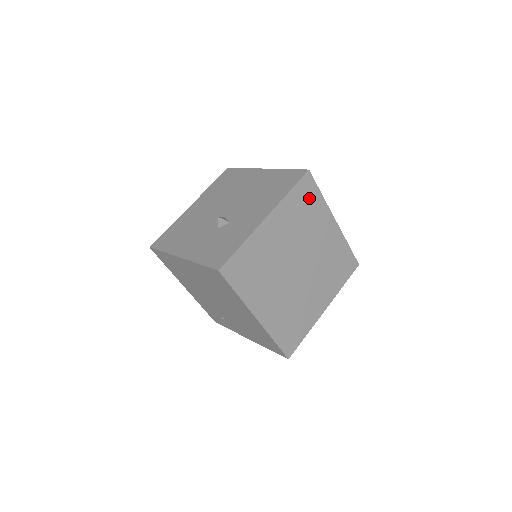
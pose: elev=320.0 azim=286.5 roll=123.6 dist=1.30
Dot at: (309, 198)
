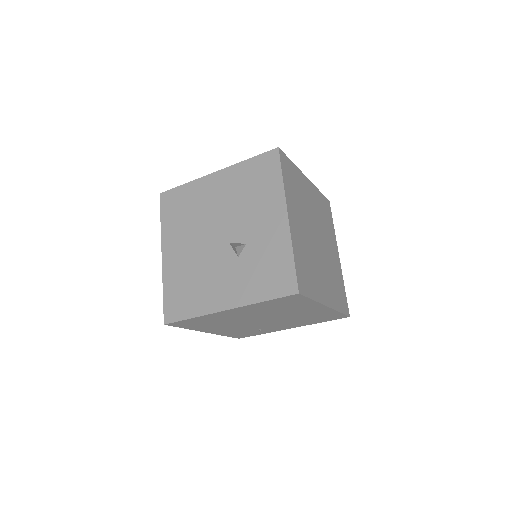
Dot at: (291, 173)
